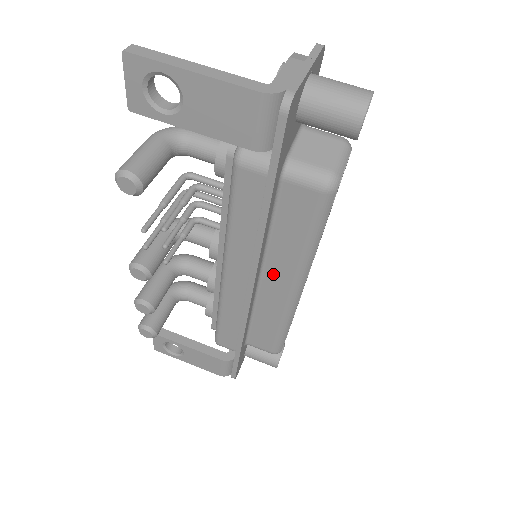
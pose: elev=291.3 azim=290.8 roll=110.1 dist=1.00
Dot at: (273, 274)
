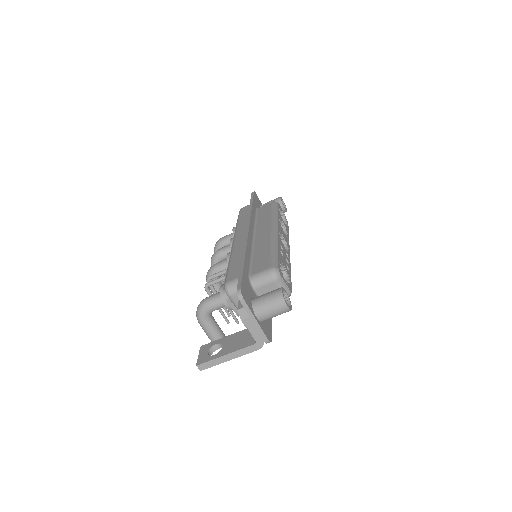
Dot at: occluded
